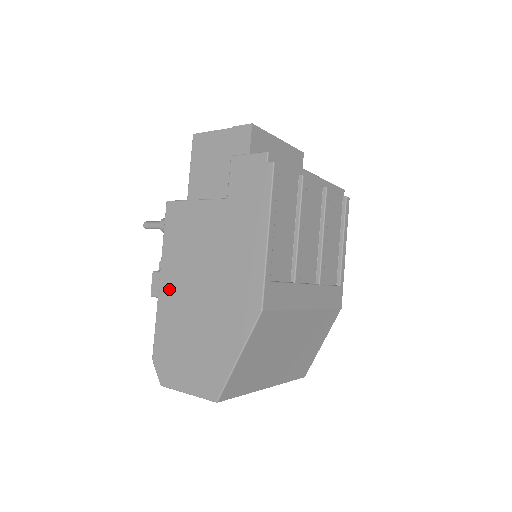
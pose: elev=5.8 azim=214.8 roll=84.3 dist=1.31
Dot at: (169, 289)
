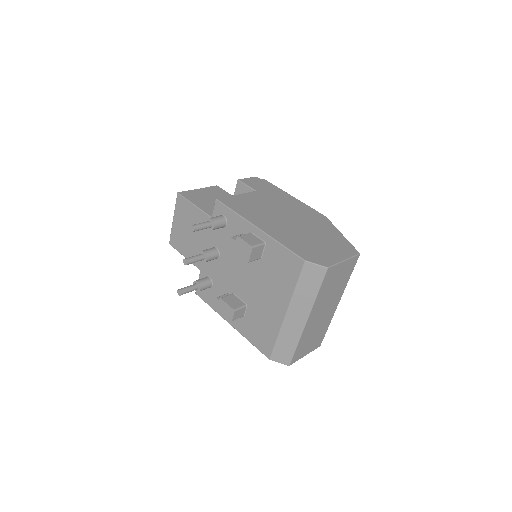
Dot at: (270, 228)
